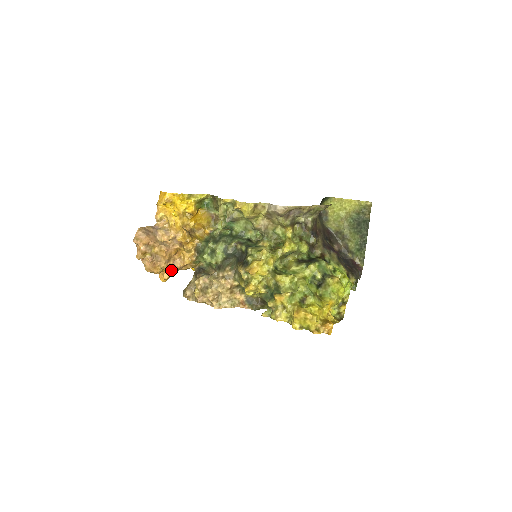
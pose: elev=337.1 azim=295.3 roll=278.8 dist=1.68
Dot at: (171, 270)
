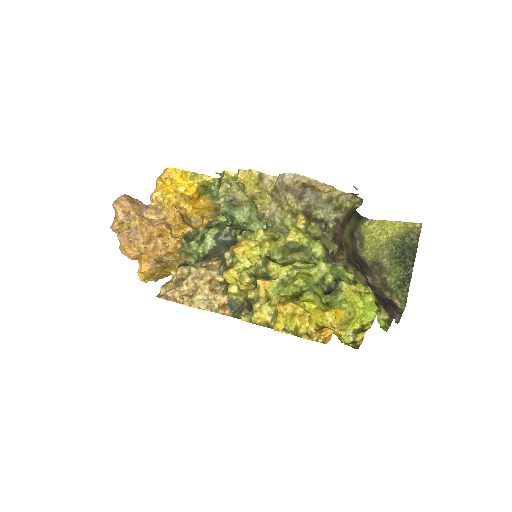
Dot at: (151, 260)
